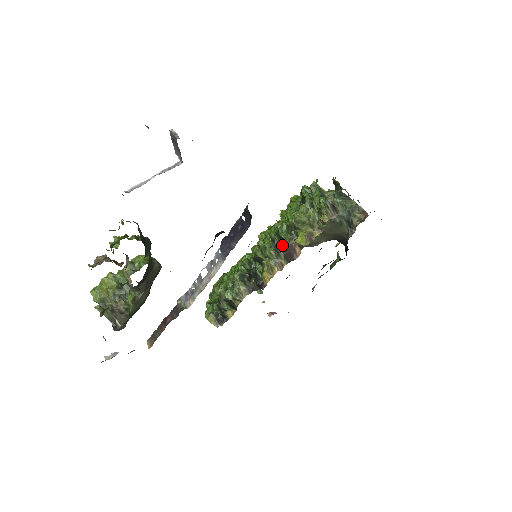
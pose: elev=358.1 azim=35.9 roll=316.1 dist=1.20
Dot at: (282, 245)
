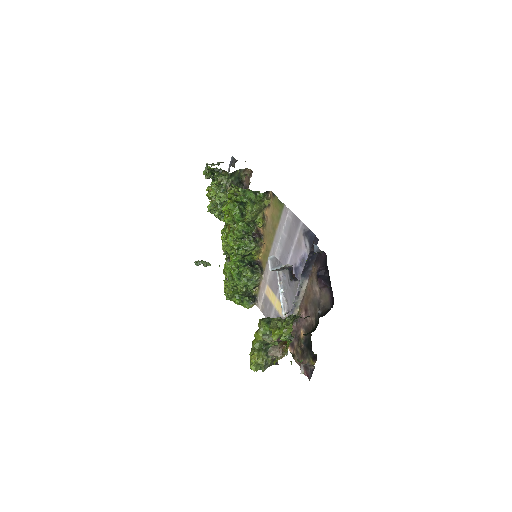
Dot at: (251, 235)
